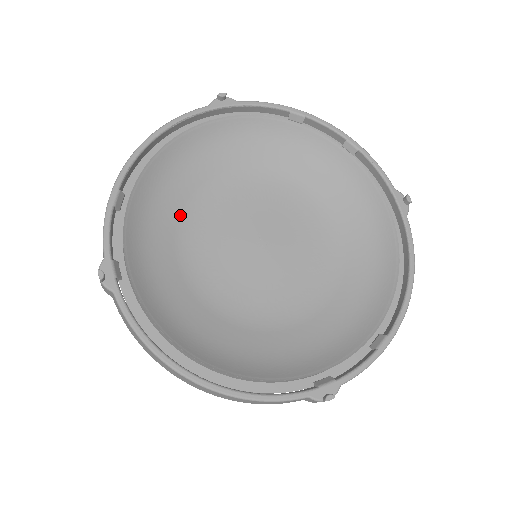
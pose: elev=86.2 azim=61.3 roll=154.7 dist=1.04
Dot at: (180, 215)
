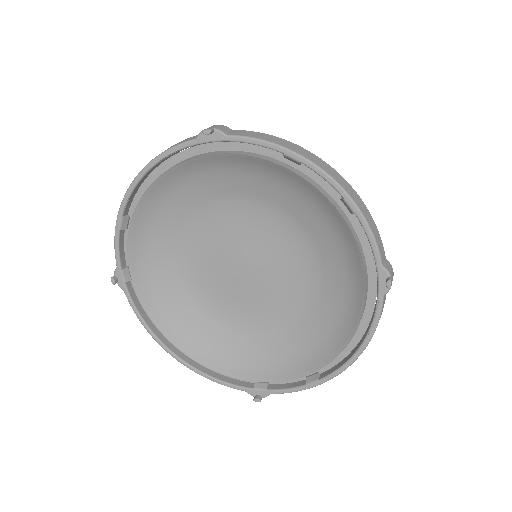
Dot at: (179, 230)
